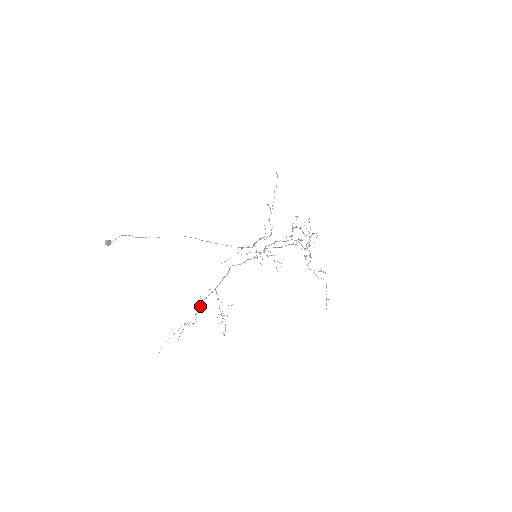
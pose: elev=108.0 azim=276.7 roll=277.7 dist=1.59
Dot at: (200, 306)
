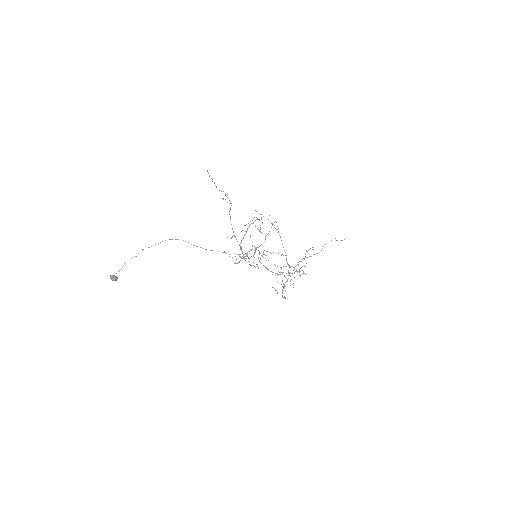
Dot at: occluded
